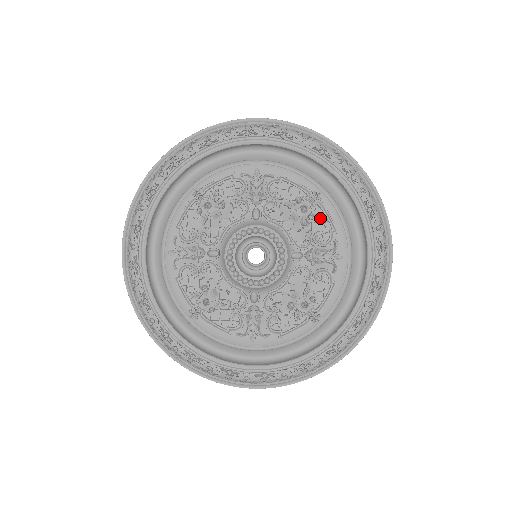
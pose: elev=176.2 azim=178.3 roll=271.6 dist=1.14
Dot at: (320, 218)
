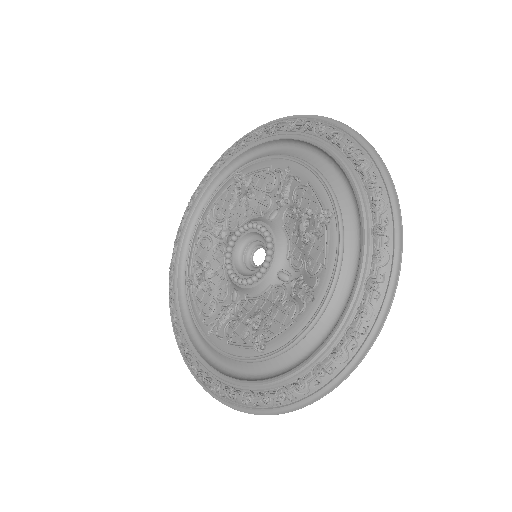
Dot at: (252, 178)
